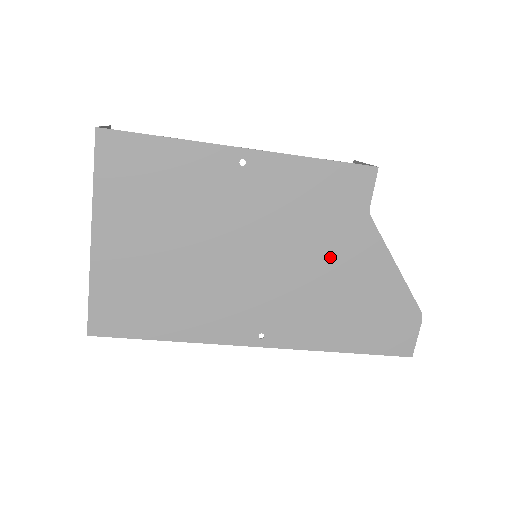
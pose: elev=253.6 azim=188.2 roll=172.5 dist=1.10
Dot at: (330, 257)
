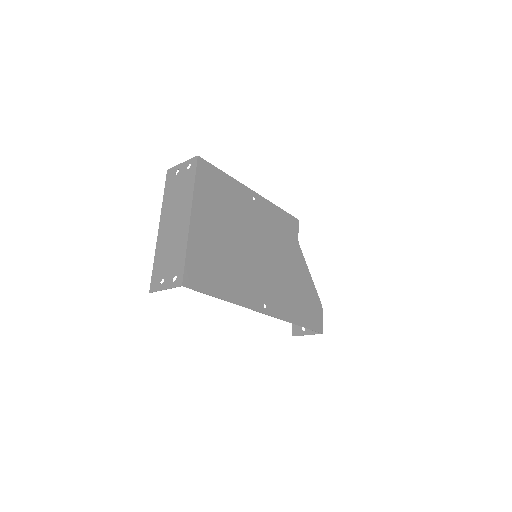
Dot at: (288, 262)
